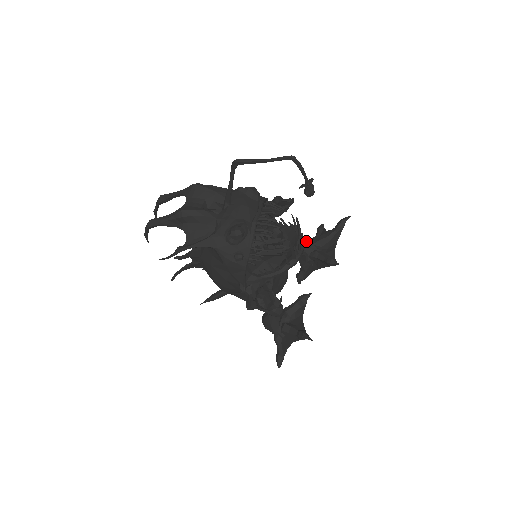
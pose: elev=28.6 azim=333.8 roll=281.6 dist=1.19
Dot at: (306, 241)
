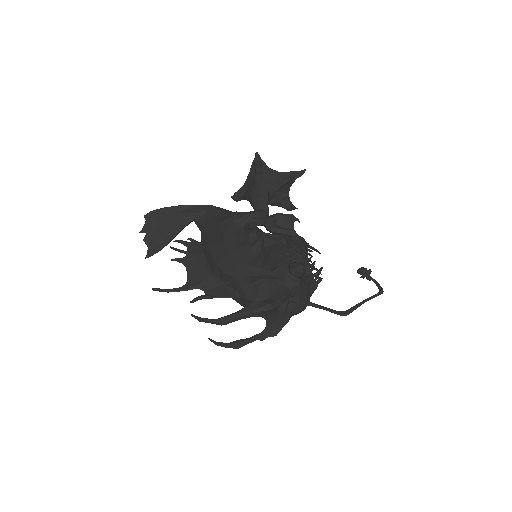
Dot at: (268, 200)
